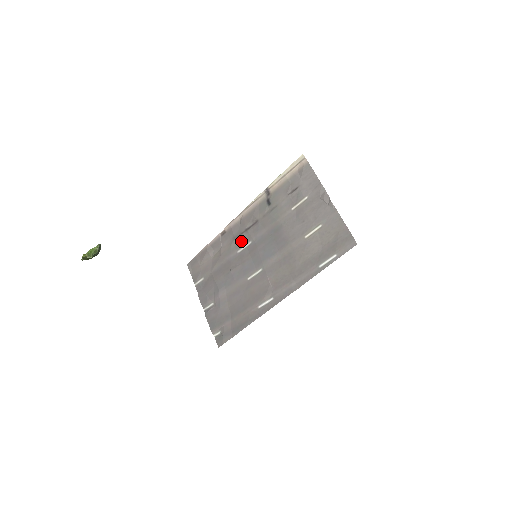
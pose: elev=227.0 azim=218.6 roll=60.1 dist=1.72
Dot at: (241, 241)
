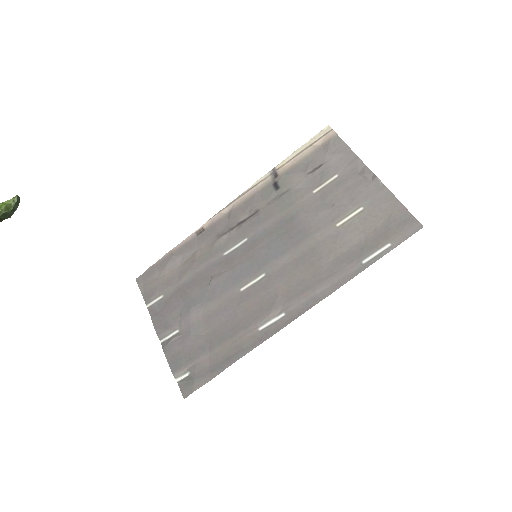
Dot at: (230, 239)
